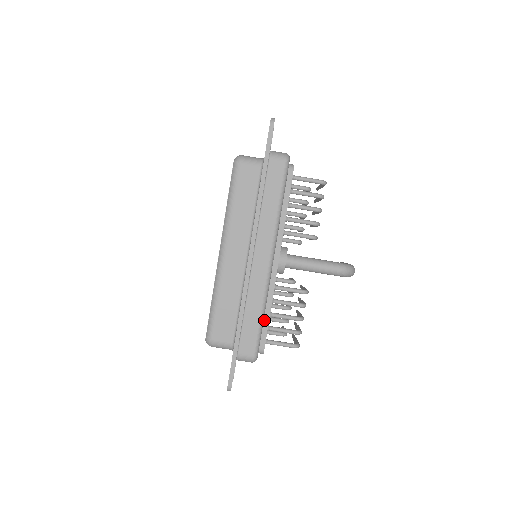
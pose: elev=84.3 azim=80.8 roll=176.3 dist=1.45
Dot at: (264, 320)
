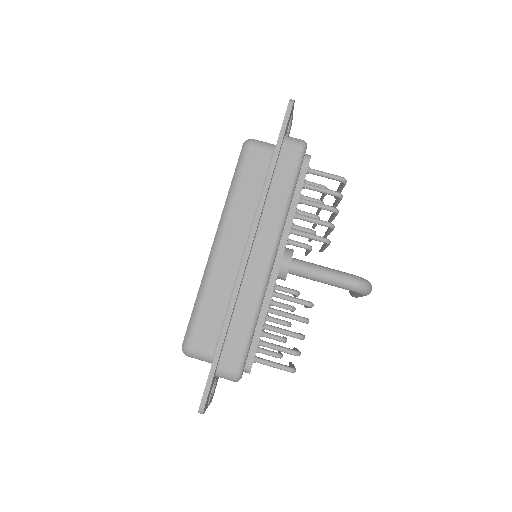
Dot at: (256, 330)
